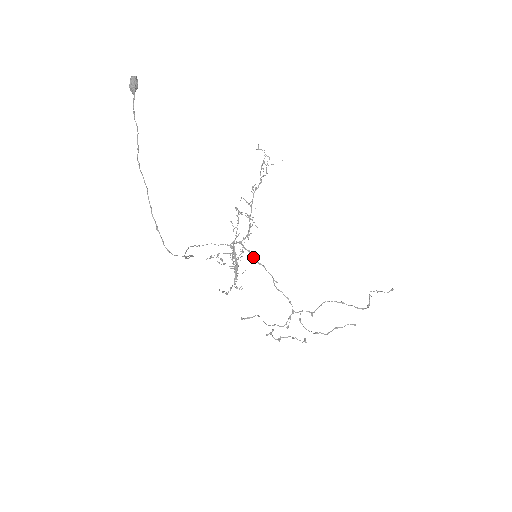
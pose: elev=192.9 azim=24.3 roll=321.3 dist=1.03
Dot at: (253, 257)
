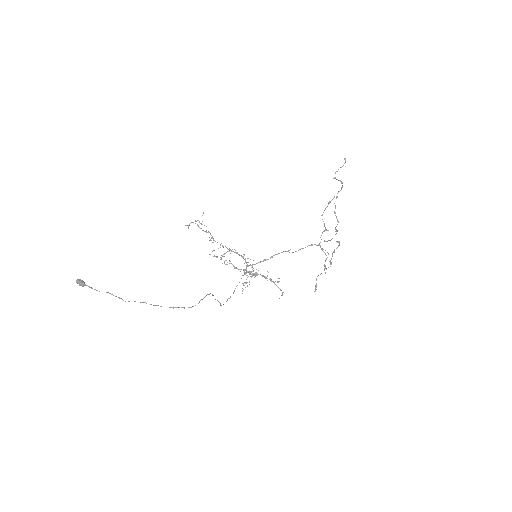
Dot at: occluded
